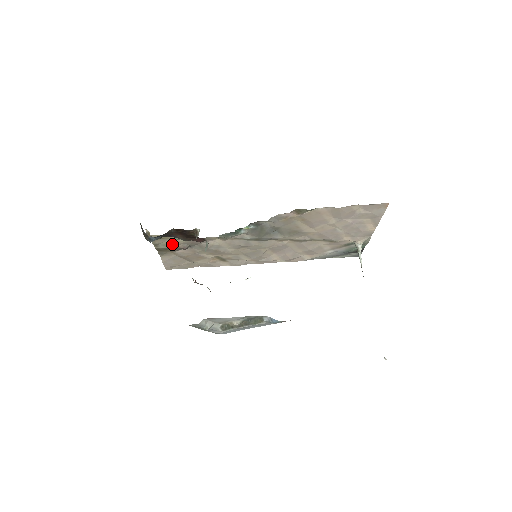
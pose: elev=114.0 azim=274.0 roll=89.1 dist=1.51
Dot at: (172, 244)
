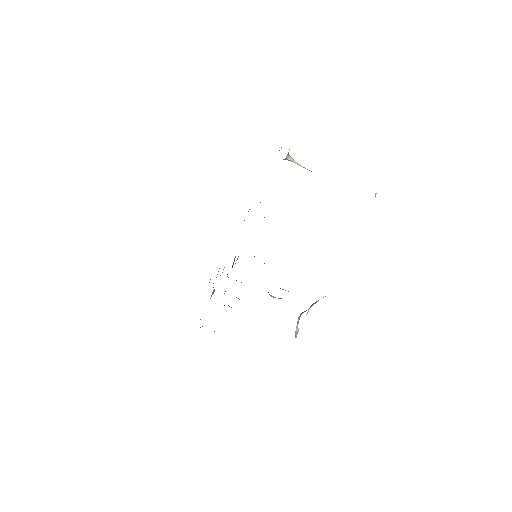
Dot at: occluded
